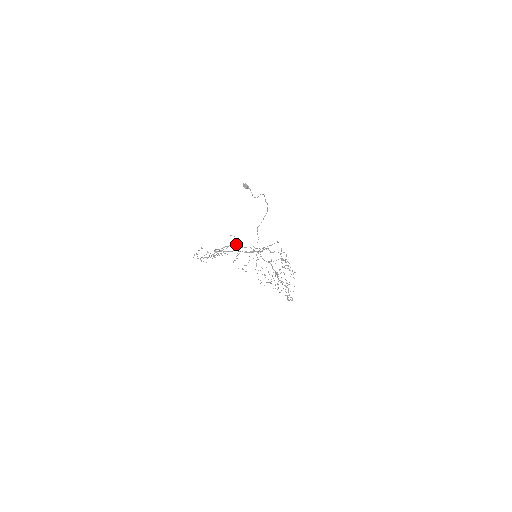
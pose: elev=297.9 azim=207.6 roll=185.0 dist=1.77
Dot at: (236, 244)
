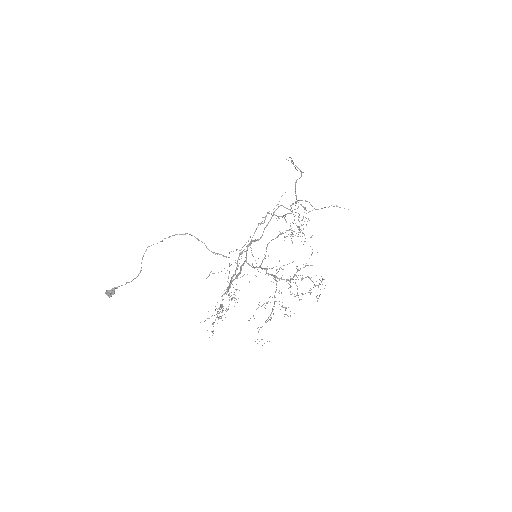
Dot at: occluded
